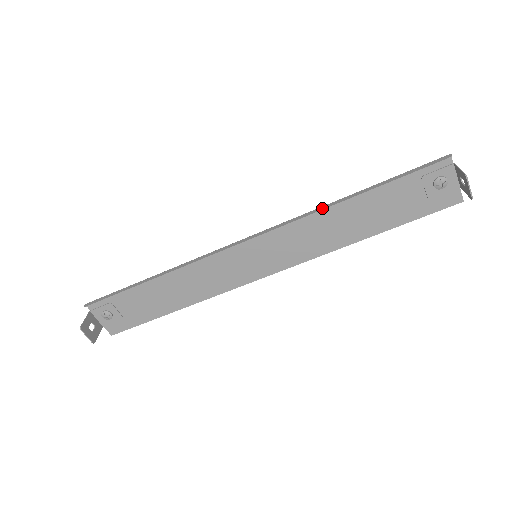
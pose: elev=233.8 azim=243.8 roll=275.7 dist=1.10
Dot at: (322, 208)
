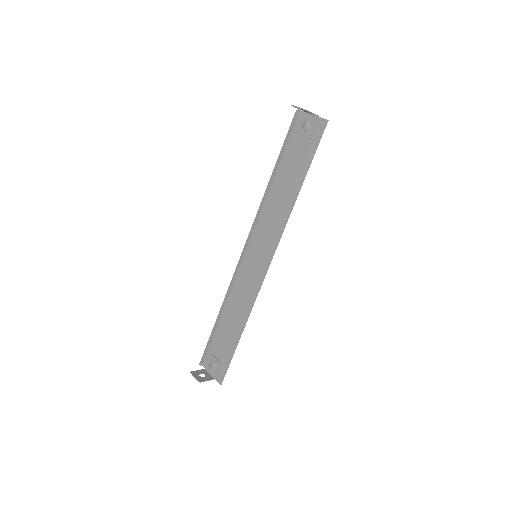
Dot at: (264, 196)
